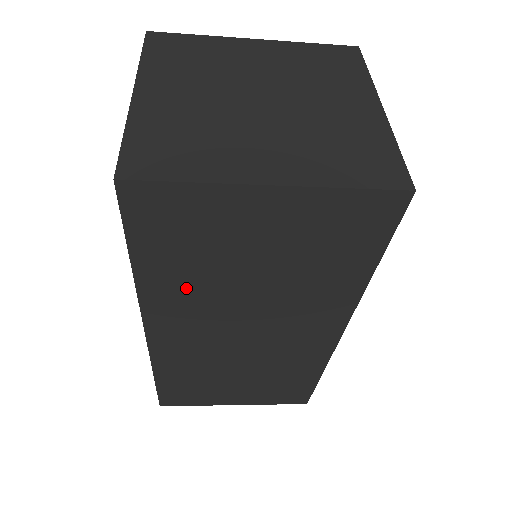
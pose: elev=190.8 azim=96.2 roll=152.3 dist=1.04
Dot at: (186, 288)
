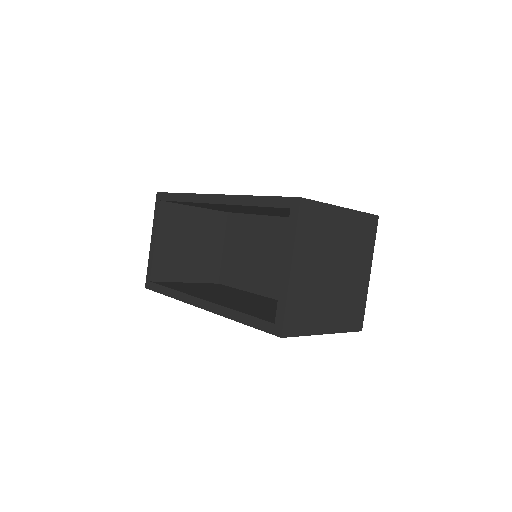
Dot at: occluded
